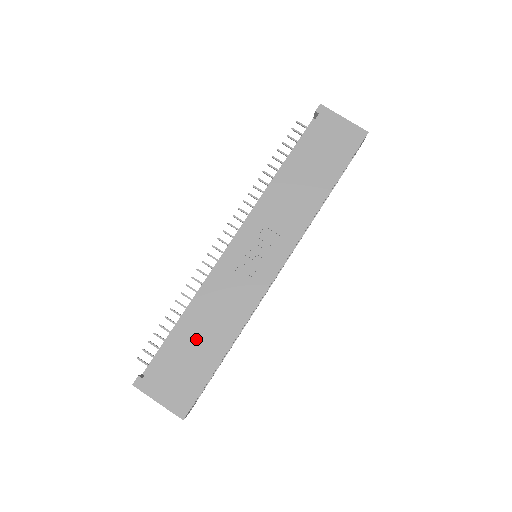
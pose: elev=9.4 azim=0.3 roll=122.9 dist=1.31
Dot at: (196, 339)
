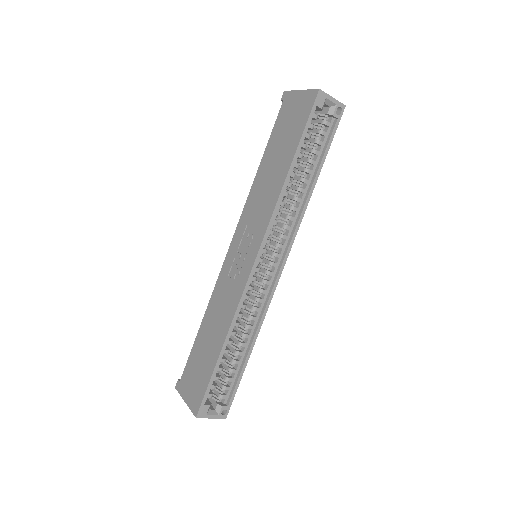
Dot at: (206, 342)
